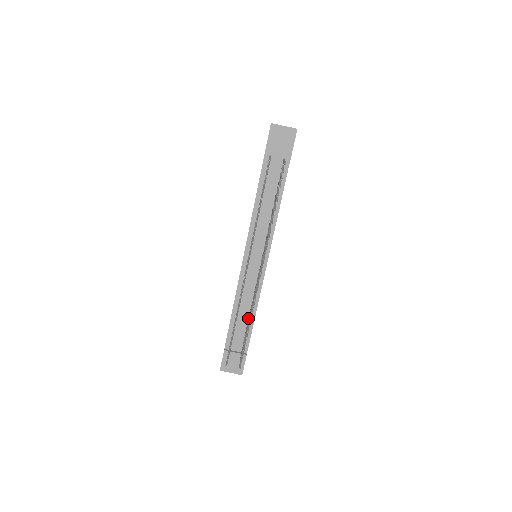
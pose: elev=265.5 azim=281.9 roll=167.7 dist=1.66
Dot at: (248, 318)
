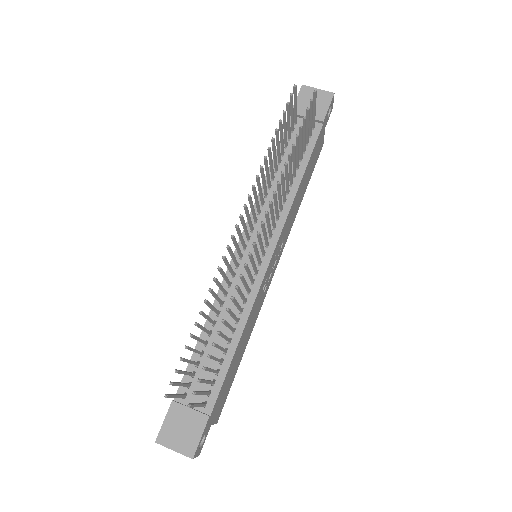
Dot at: (225, 347)
